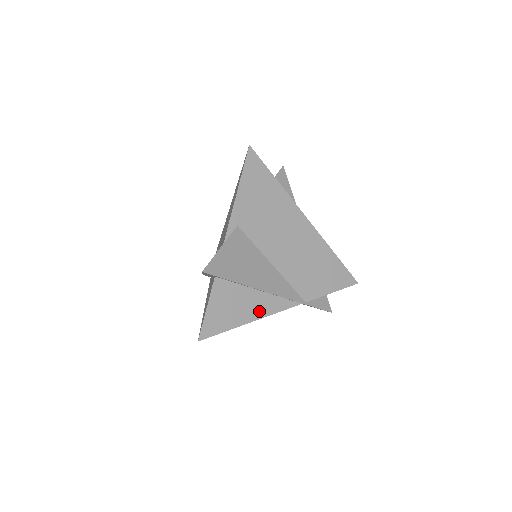
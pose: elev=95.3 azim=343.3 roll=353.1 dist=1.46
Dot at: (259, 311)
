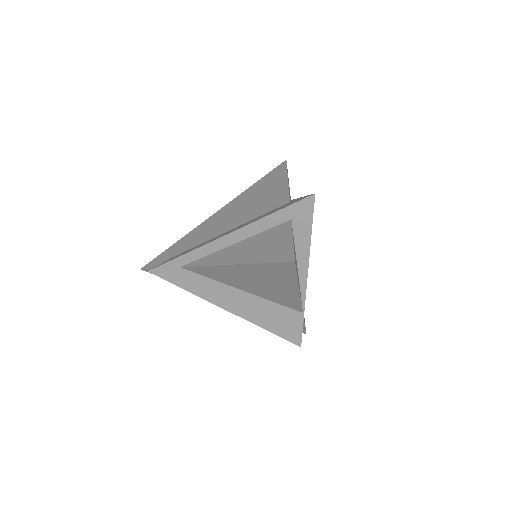
Dot at: occluded
